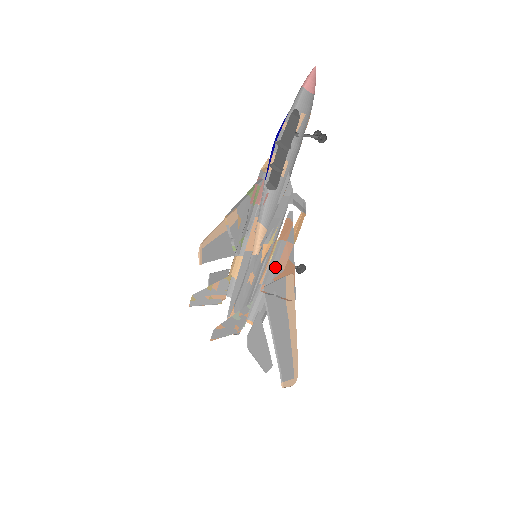
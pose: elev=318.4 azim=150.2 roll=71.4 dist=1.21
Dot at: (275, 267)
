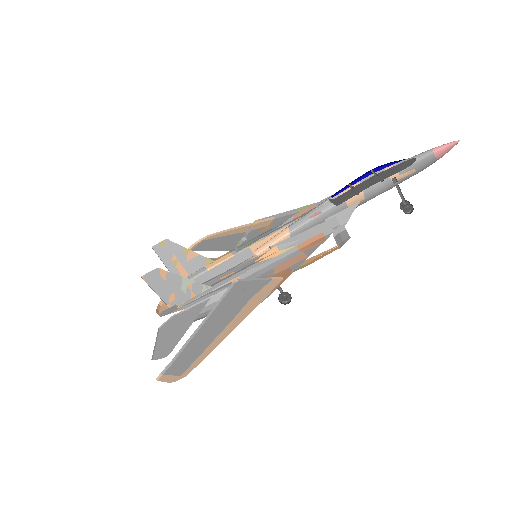
Dot at: (268, 269)
